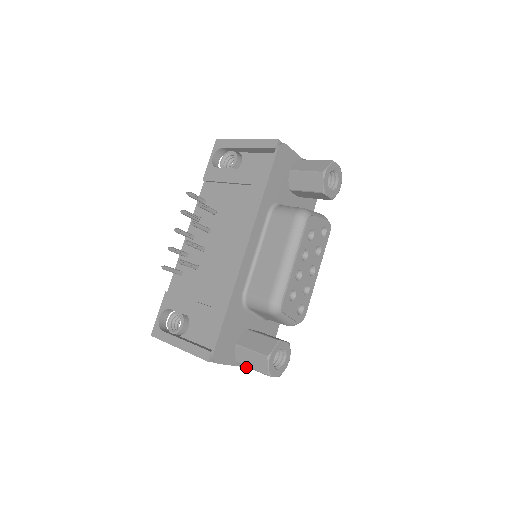
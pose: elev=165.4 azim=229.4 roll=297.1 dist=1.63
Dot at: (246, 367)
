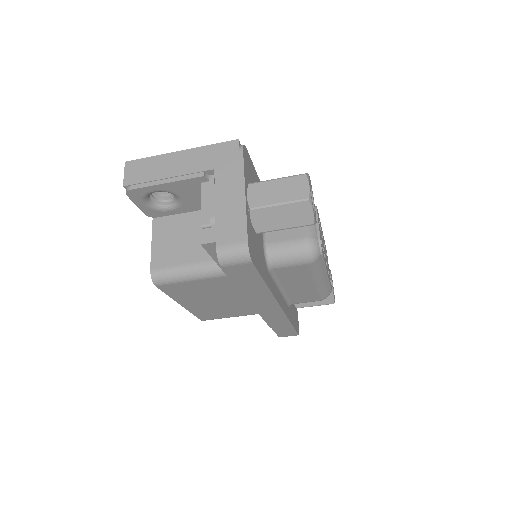
Dot at: (246, 207)
